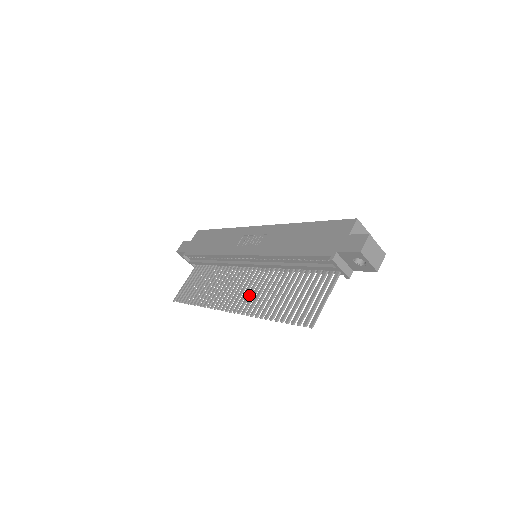
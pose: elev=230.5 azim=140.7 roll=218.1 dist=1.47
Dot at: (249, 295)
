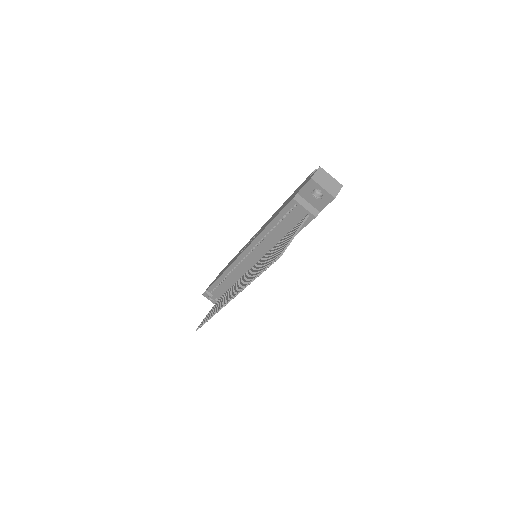
Dot at: (245, 280)
